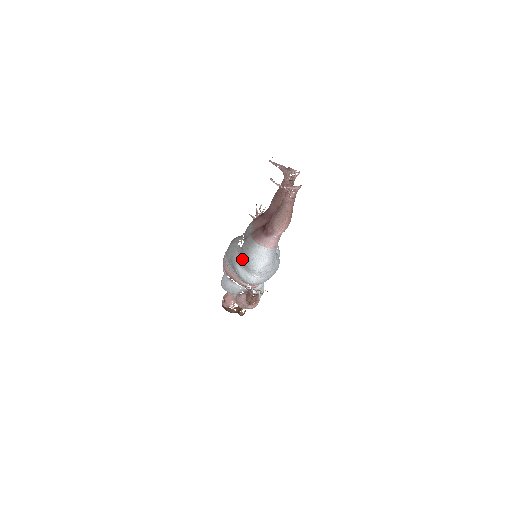
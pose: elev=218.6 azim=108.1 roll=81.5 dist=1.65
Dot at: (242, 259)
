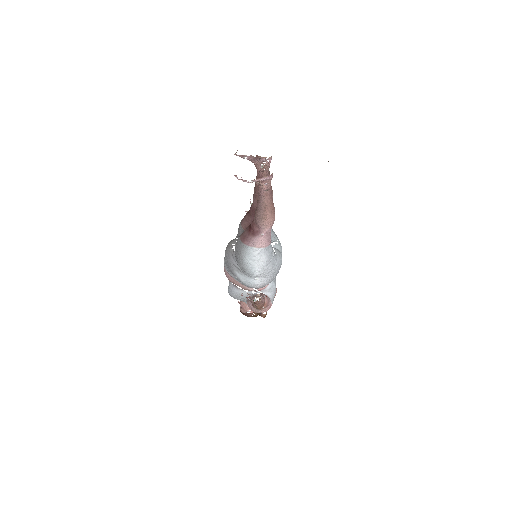
Dot at: (238, 264)
